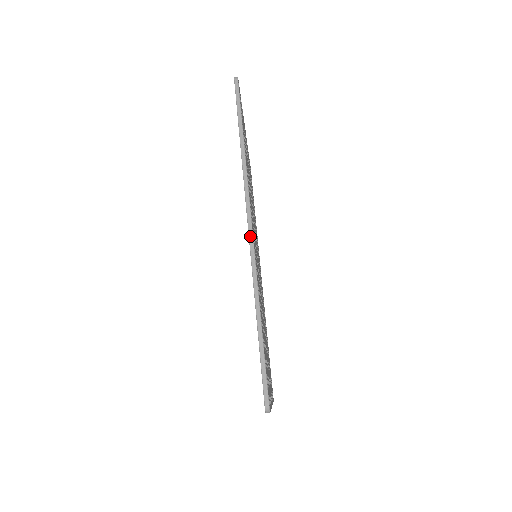
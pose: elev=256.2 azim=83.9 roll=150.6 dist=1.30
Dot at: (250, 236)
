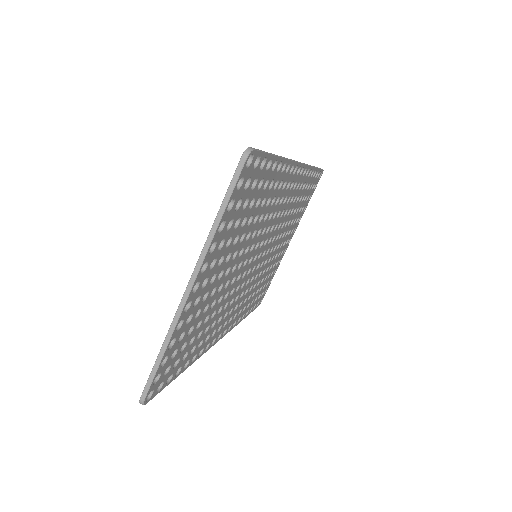
Dot at: occluded
